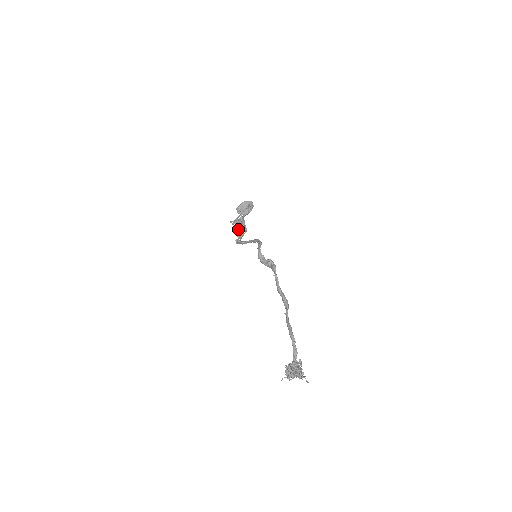
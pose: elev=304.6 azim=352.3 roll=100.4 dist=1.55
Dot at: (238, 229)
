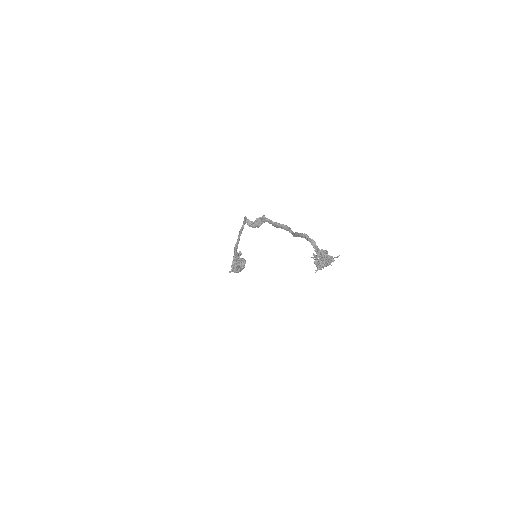
Dot at: occluded
